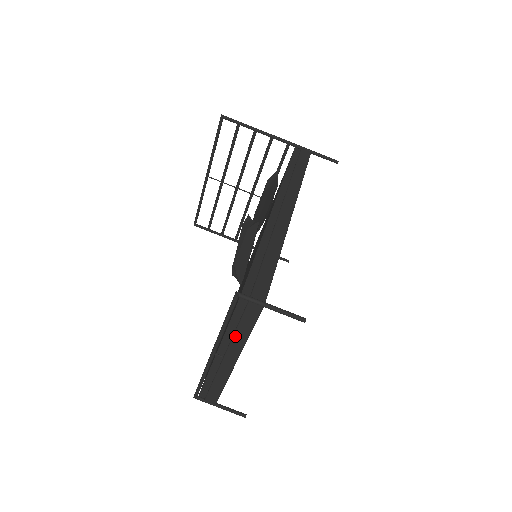
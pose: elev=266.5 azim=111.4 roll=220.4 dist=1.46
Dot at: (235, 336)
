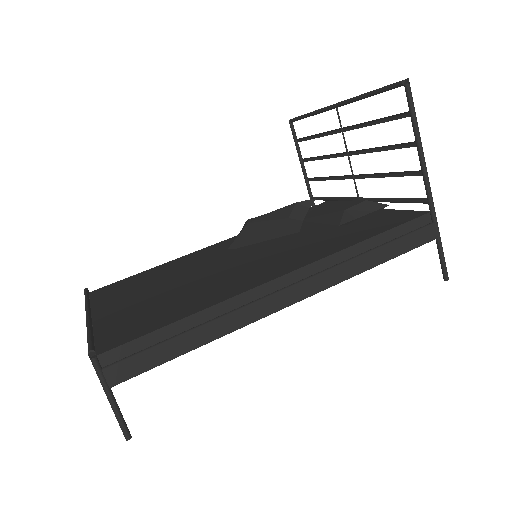
Dot at: occluded
